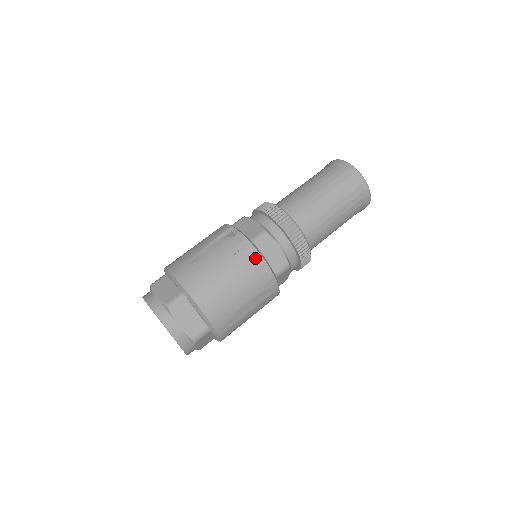
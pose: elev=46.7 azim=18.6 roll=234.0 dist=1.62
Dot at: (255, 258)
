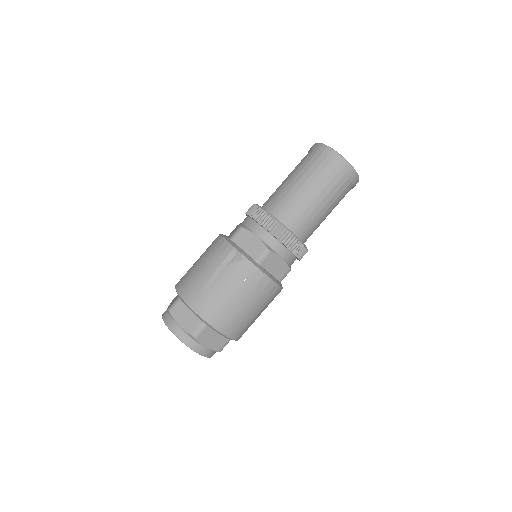
Dot at: (263, 280)
